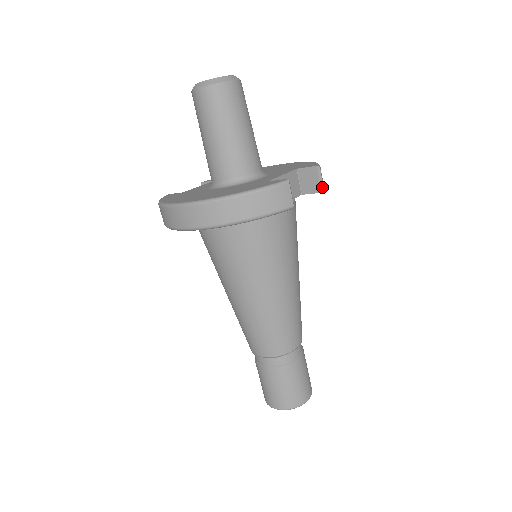
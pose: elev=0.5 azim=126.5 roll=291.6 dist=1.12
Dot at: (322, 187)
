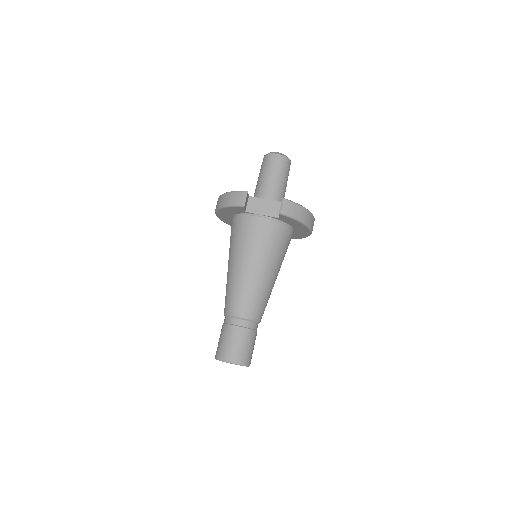
Dot at: (281, 211)
